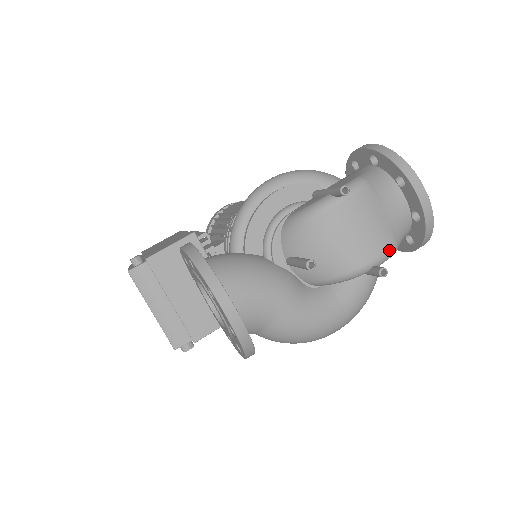
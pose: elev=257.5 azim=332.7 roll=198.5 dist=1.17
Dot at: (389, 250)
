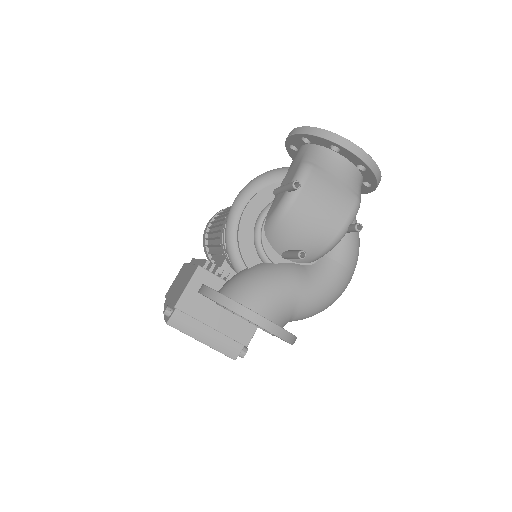
Dot at: (354, 206)
